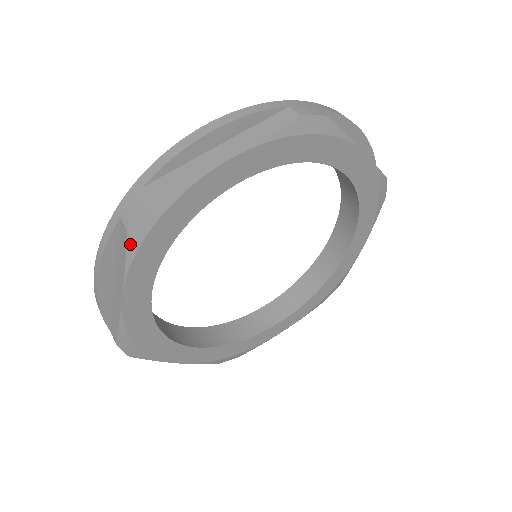
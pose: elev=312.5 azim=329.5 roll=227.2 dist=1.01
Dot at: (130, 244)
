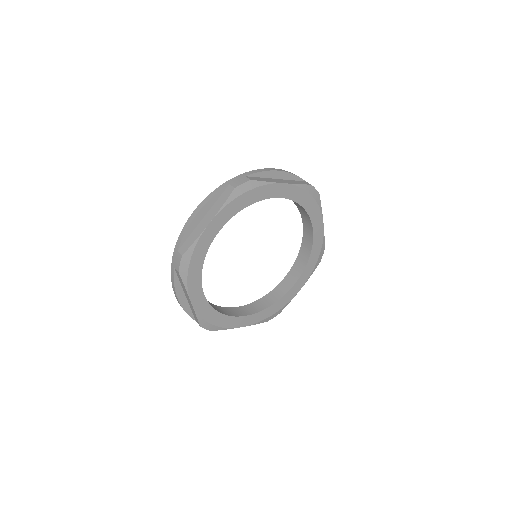
Dot at: (183, 278)
